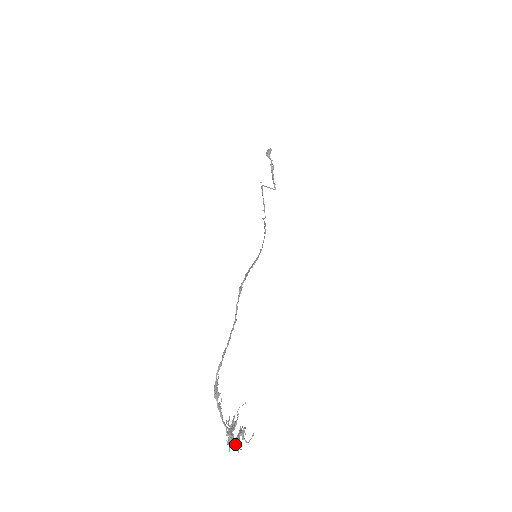
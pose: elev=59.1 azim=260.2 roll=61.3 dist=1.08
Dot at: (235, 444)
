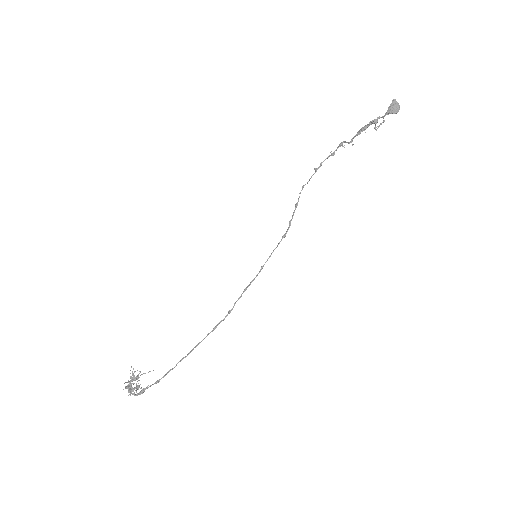
Dot at: occluded
